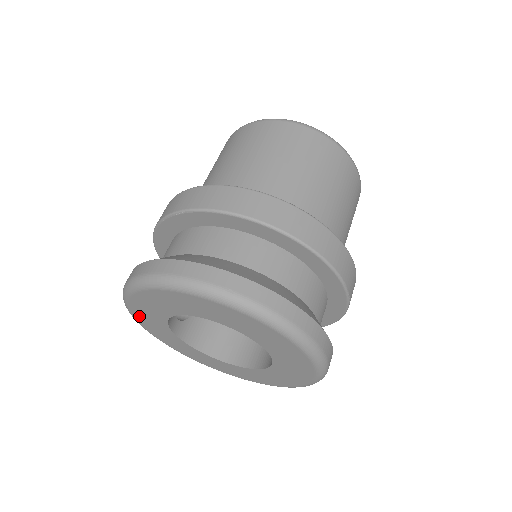
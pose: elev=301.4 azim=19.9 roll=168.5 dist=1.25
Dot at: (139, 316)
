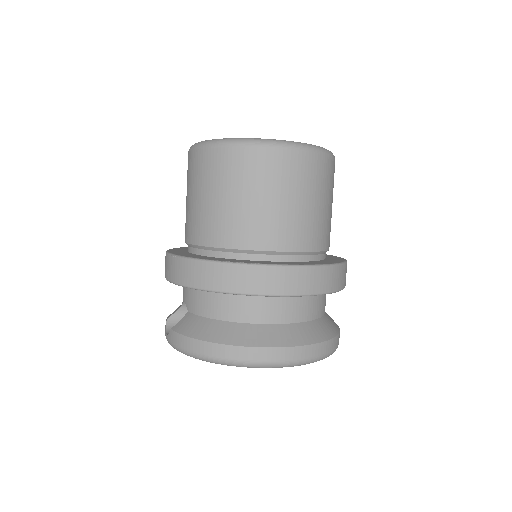
Dot at: occluded
